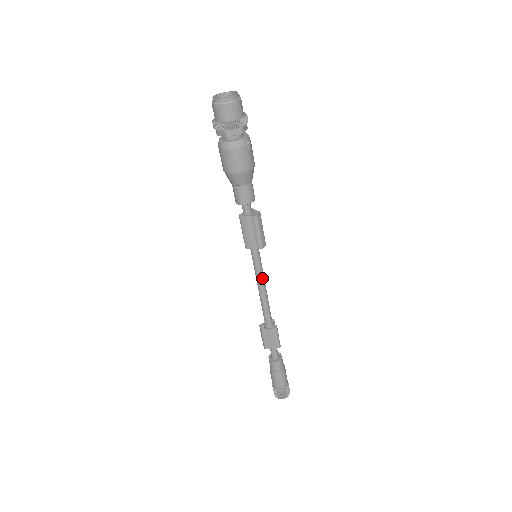
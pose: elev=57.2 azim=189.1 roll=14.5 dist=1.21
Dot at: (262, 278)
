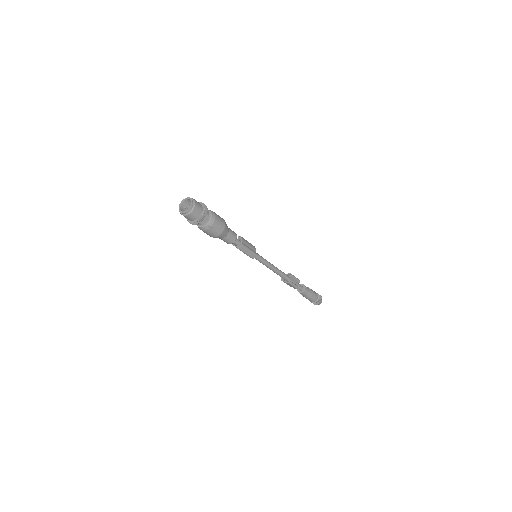
Dot at: (265, 265)
